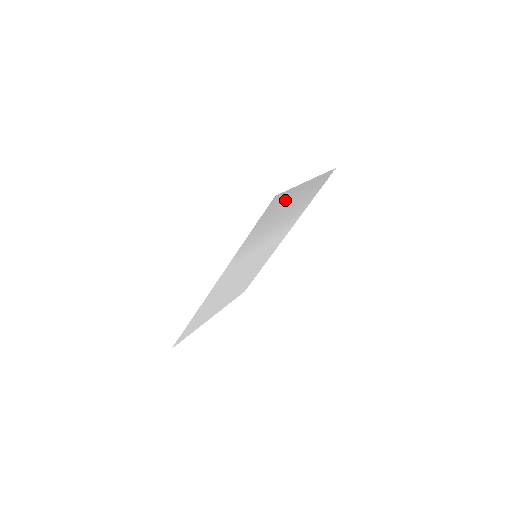
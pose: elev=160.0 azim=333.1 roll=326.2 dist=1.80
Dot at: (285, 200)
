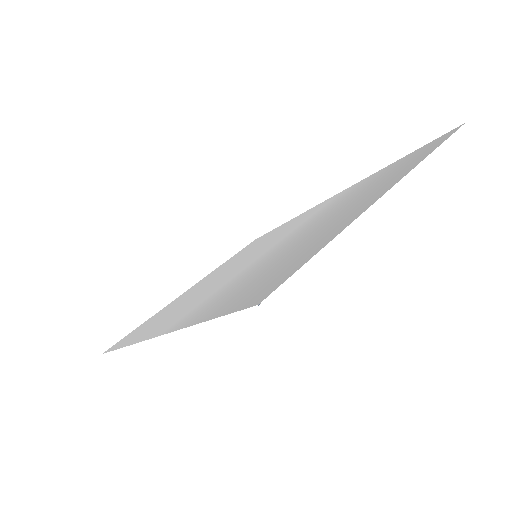
Dot at: (307, 247)
